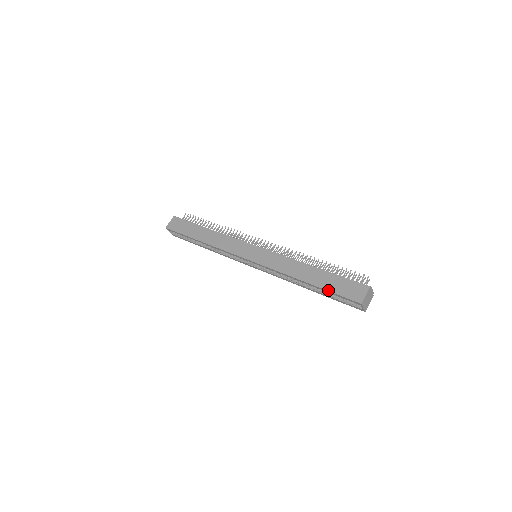
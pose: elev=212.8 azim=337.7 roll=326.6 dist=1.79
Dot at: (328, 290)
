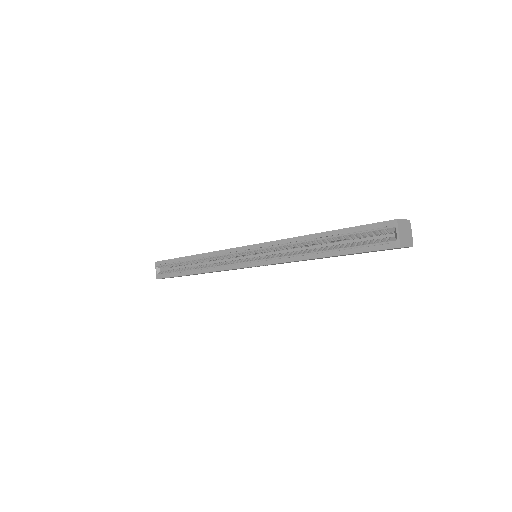
Dot at: (349, 227)
